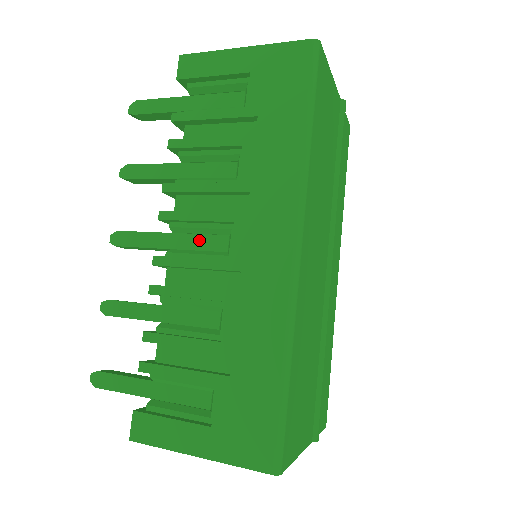
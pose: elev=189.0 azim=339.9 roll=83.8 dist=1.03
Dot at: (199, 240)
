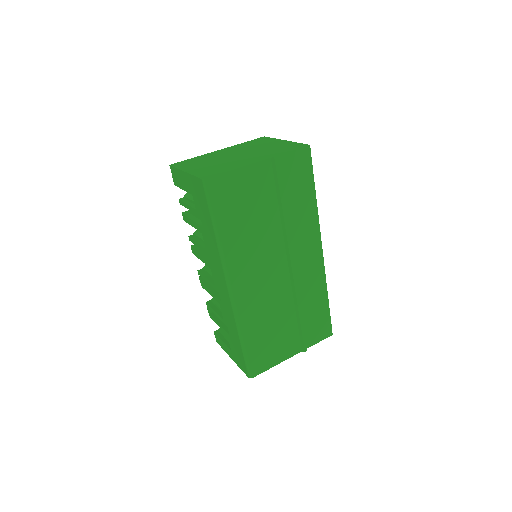
Dot at: occluded
